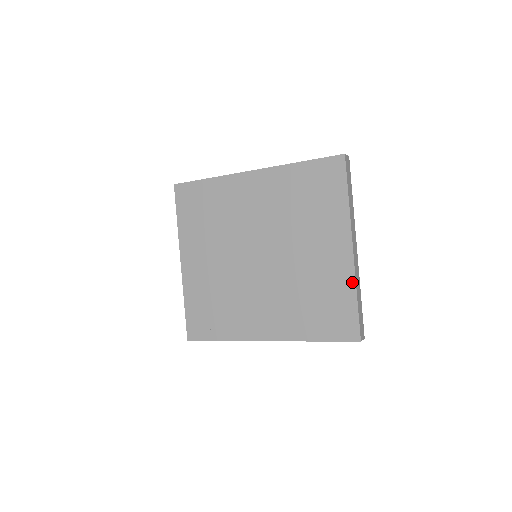
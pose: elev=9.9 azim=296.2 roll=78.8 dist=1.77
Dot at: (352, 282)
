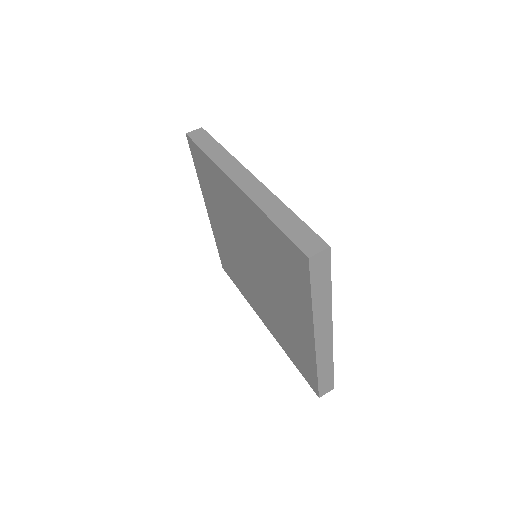
Dot at: (314, 361)
